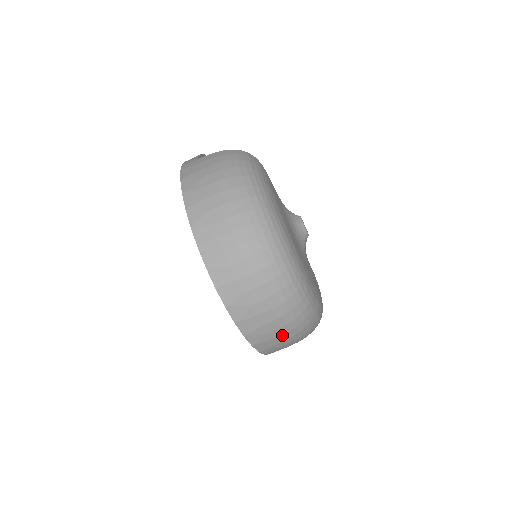
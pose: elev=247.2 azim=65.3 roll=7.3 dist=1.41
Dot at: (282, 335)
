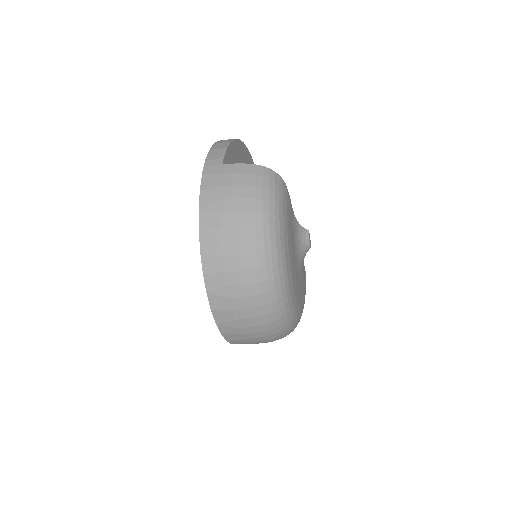
Dot at: occluded
